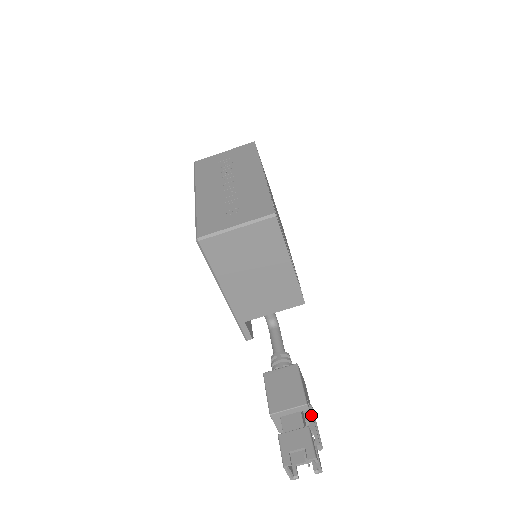
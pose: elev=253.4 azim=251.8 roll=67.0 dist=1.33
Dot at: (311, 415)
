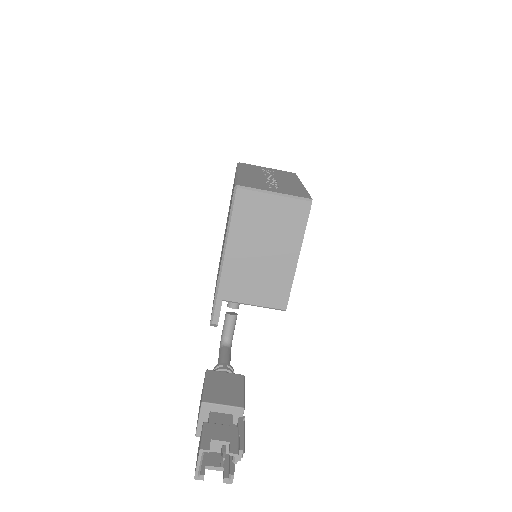
Dot at: (242, 423)
